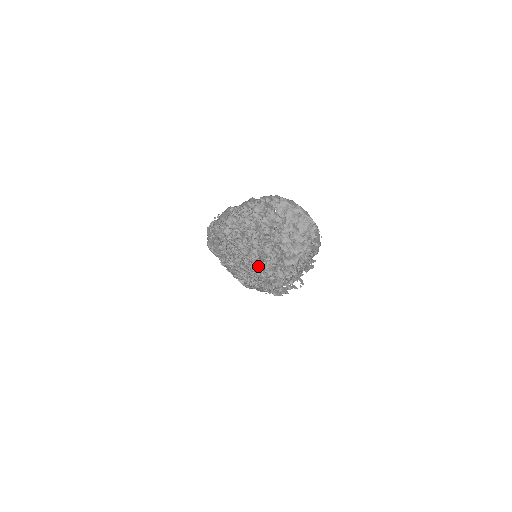
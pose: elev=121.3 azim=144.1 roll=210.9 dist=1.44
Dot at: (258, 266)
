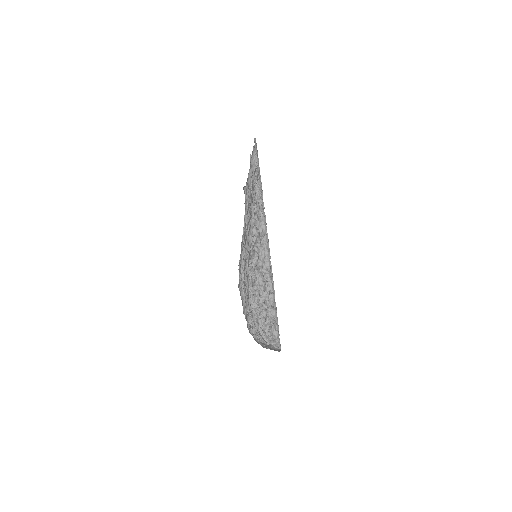
Dot at: occluded
